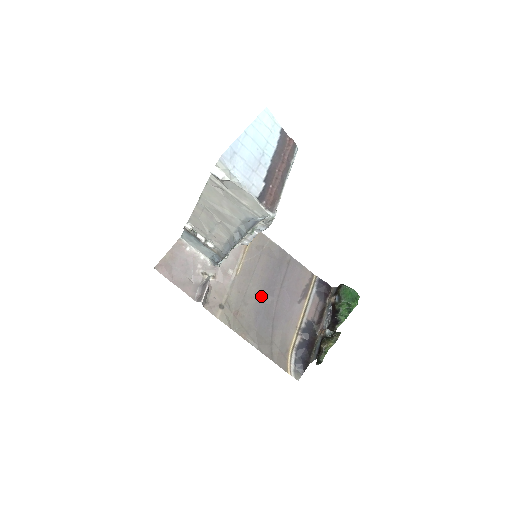
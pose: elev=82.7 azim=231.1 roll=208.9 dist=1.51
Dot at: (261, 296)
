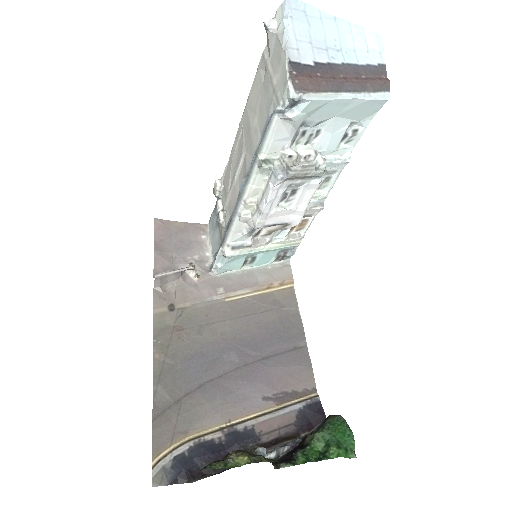
Dot at: (226, 343)
